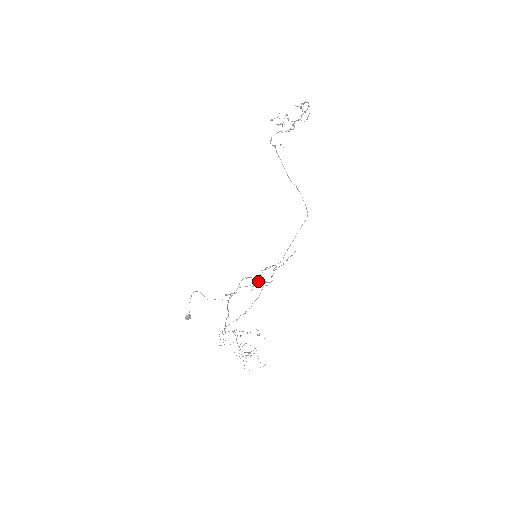
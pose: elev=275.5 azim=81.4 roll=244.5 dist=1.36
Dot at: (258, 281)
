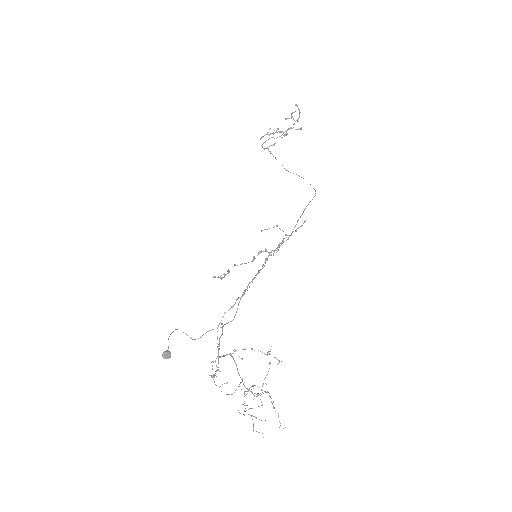
Dot at: (259, 252)
